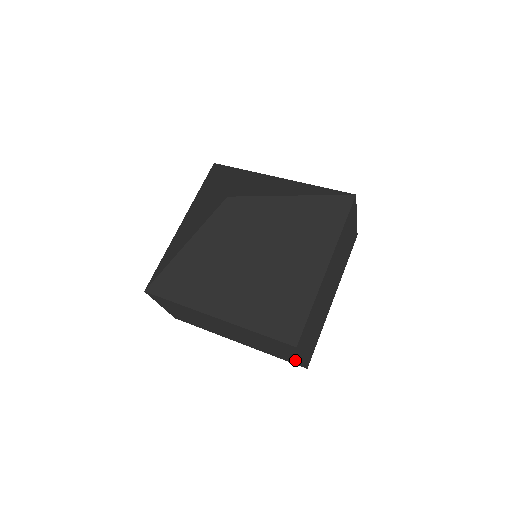
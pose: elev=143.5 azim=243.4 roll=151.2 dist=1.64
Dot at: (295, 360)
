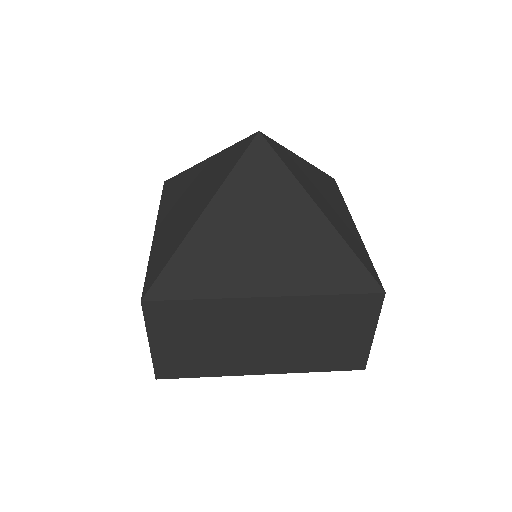
Dot at: (356, 352)
